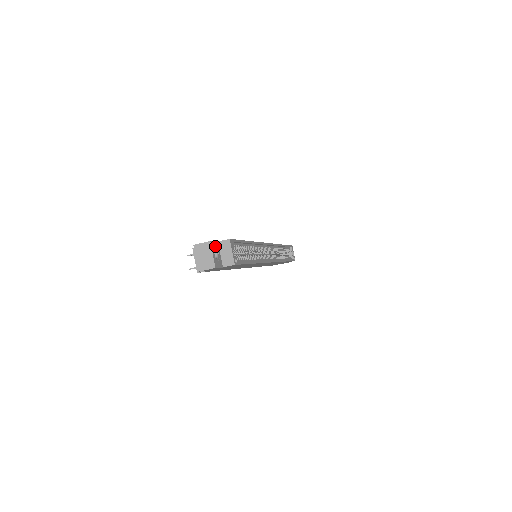
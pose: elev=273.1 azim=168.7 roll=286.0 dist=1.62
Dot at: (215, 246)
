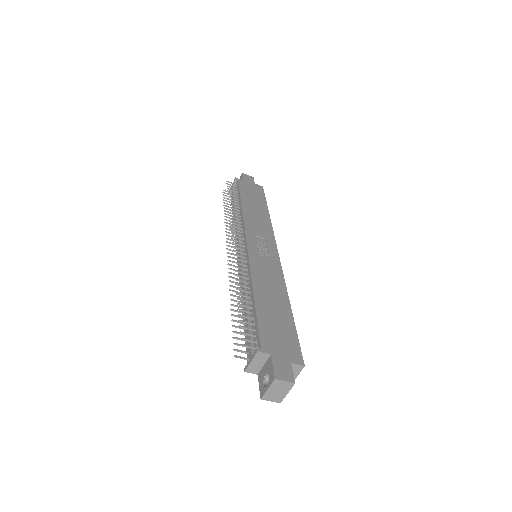
Dot at: occluded
